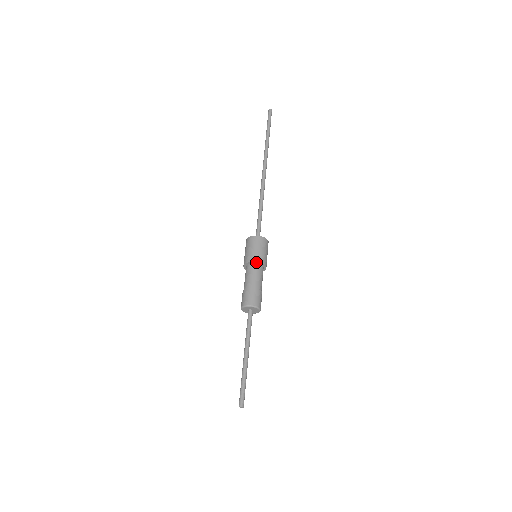
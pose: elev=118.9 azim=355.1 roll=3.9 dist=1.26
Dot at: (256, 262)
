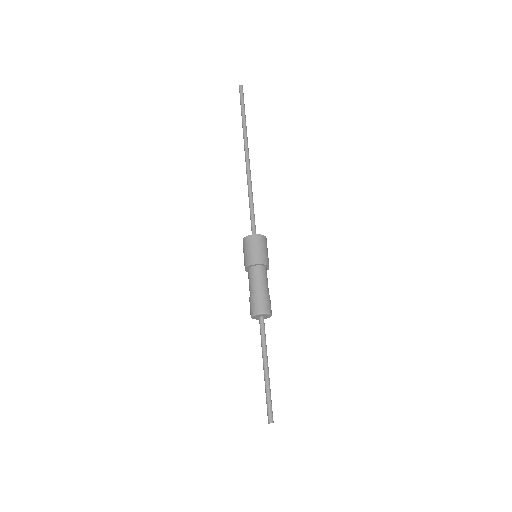
Dot at: (265, 265)
